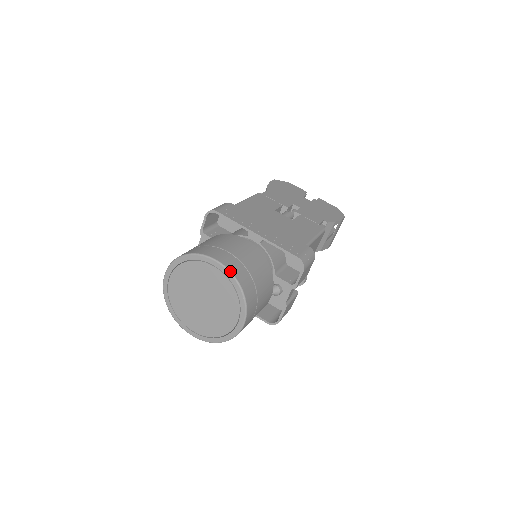
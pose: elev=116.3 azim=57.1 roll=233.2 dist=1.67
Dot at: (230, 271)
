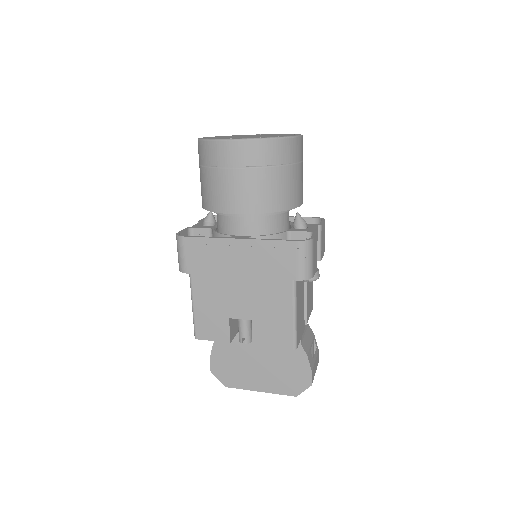
Dot at: occluded
